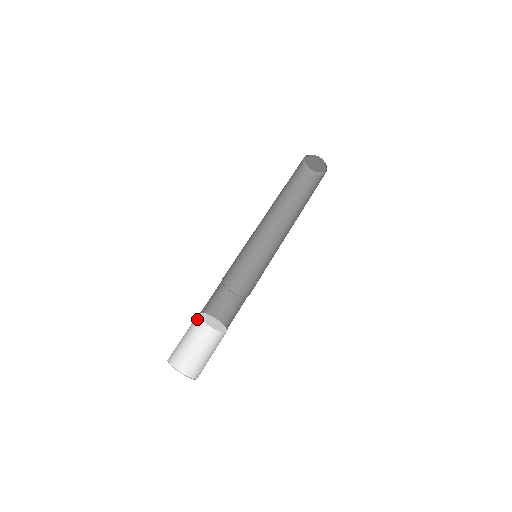
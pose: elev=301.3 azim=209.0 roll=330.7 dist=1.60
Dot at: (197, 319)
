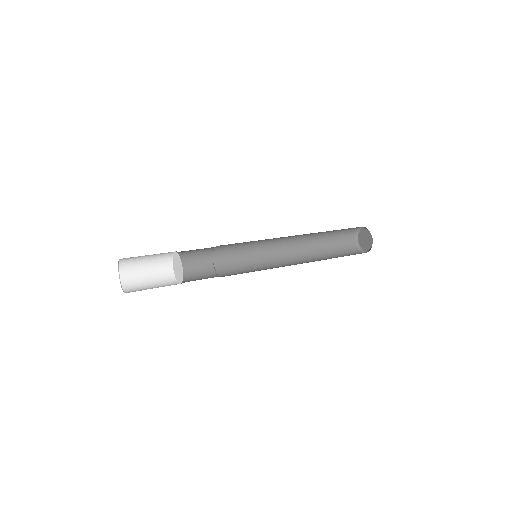
Dot at: (170, 267)
